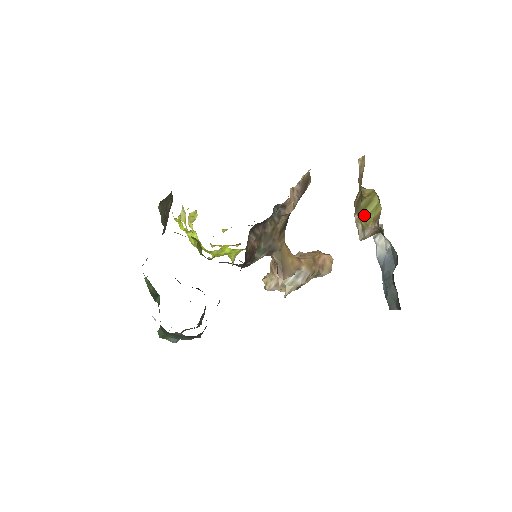
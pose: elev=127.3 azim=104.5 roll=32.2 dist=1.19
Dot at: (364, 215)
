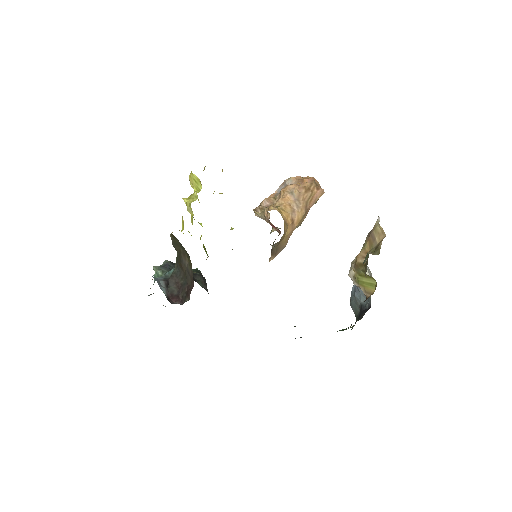
Dot at: (360, 278)
